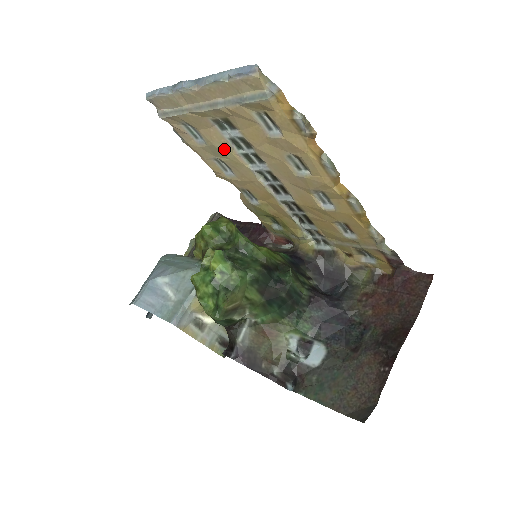
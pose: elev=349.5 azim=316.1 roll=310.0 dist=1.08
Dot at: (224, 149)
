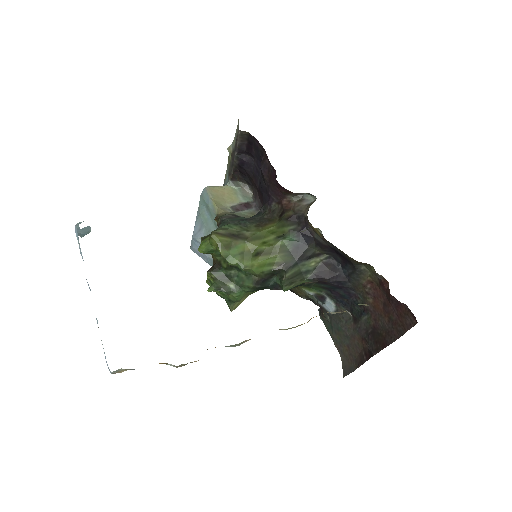
Dot at: occluded
